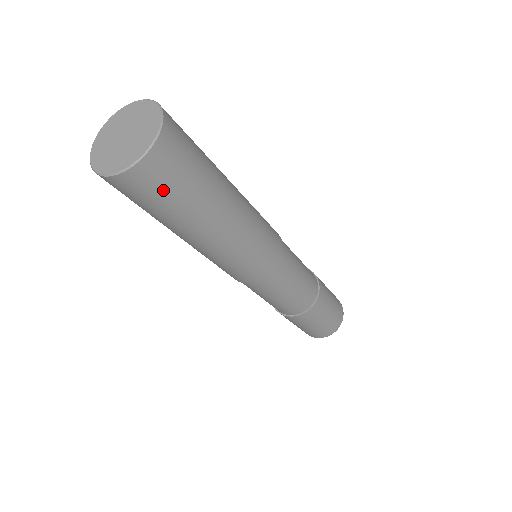
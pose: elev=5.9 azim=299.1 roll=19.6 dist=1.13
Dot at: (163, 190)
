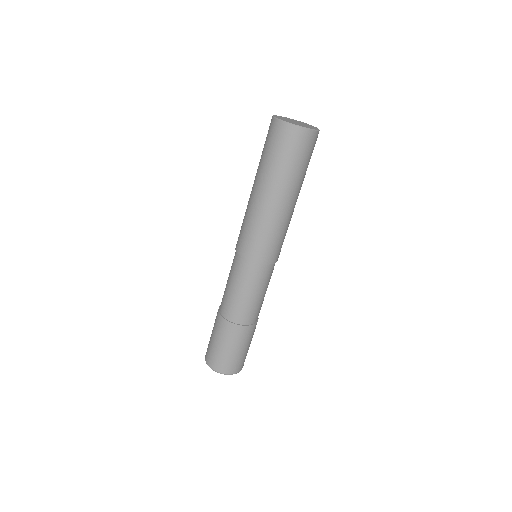
Dot at: (306, 153)
